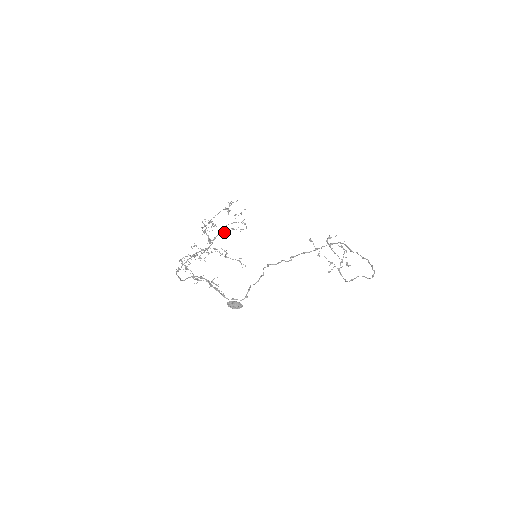
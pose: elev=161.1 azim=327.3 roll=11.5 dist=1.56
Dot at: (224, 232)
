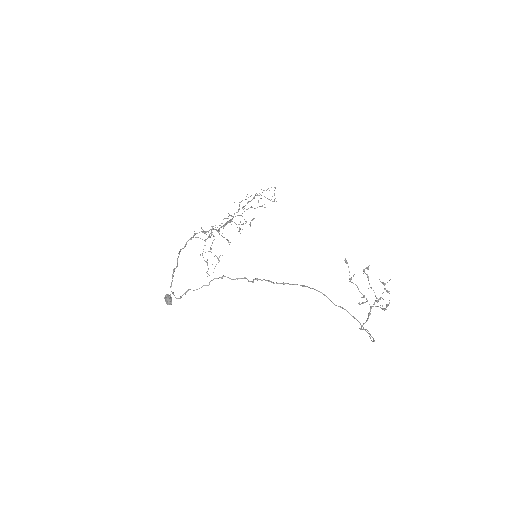
Dot at: (231, 221)
